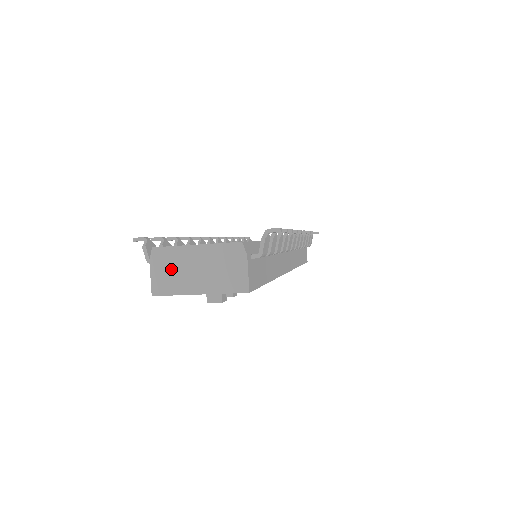
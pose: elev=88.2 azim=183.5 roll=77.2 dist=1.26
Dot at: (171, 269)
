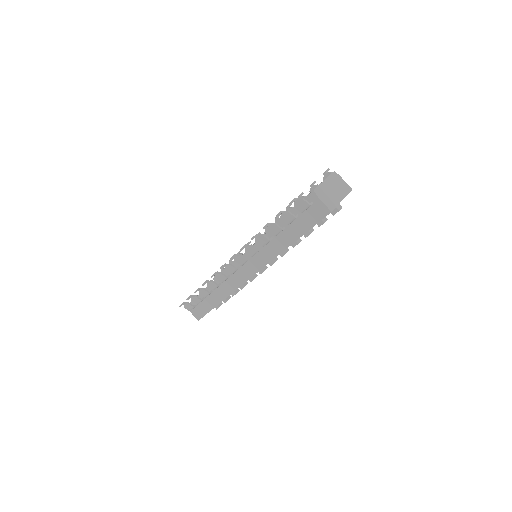
Dot at: (327, 195)
